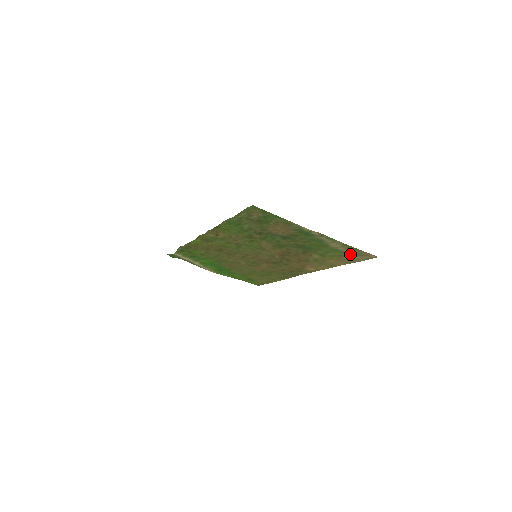
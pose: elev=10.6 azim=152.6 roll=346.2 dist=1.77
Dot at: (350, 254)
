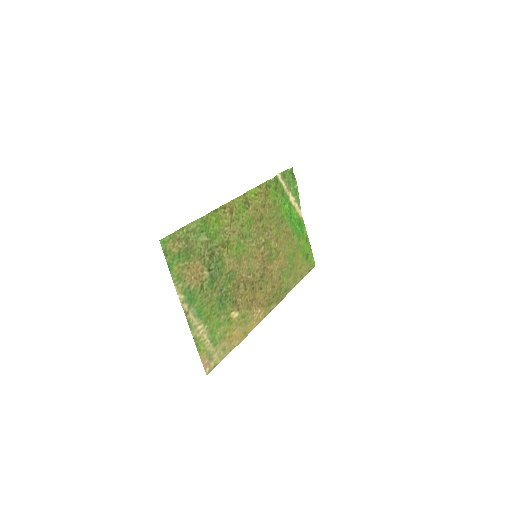
Dot at: (213, 347)
